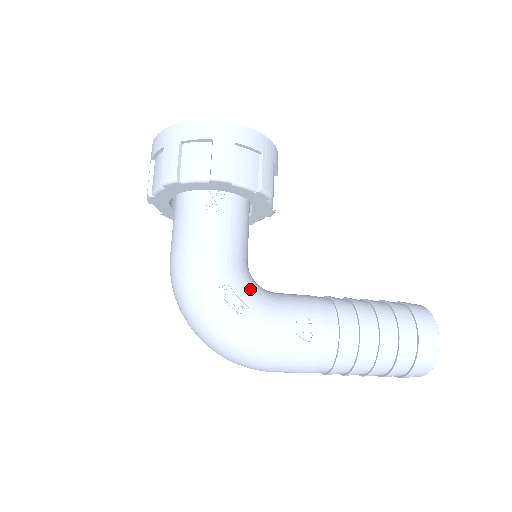
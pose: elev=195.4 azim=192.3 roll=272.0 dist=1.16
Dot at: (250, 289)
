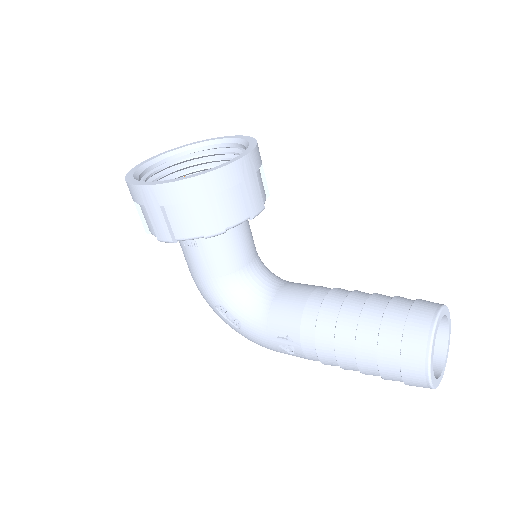
Dot at: (241, 304)
